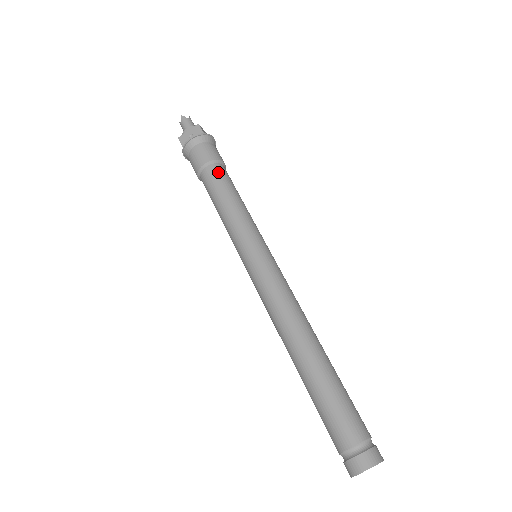
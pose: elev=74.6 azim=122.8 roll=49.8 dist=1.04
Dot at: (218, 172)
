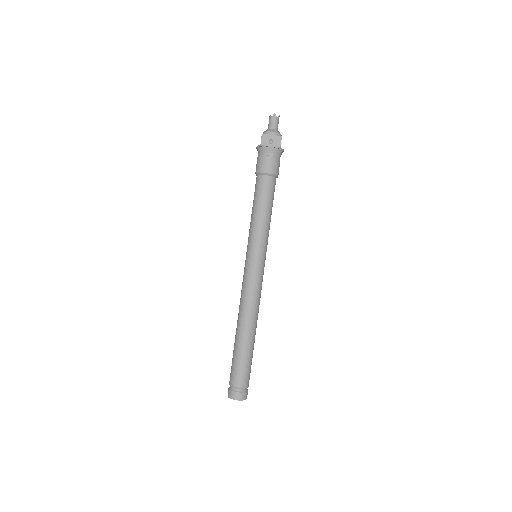
Dot at: (271, 185)
